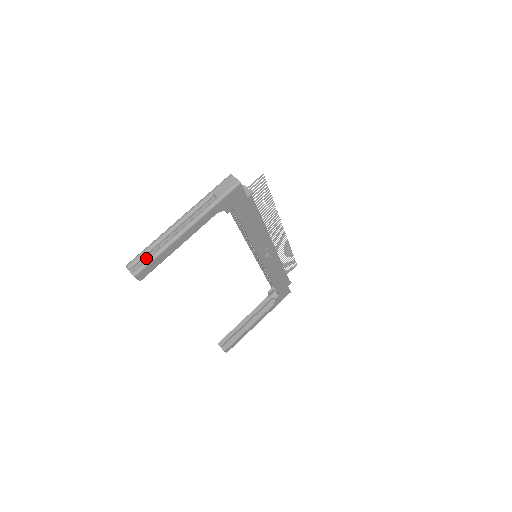
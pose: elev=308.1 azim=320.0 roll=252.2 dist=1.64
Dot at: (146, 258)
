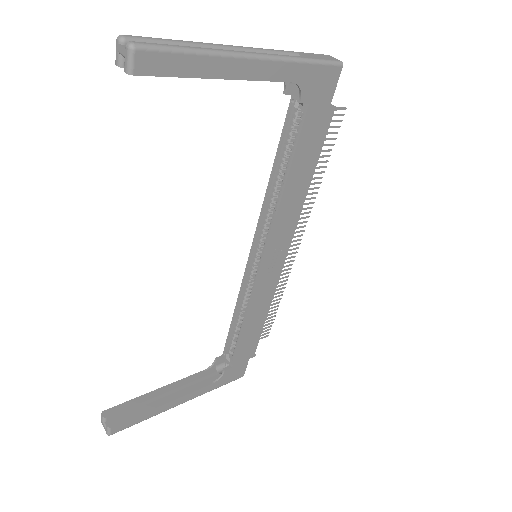
Dot at: occluded
